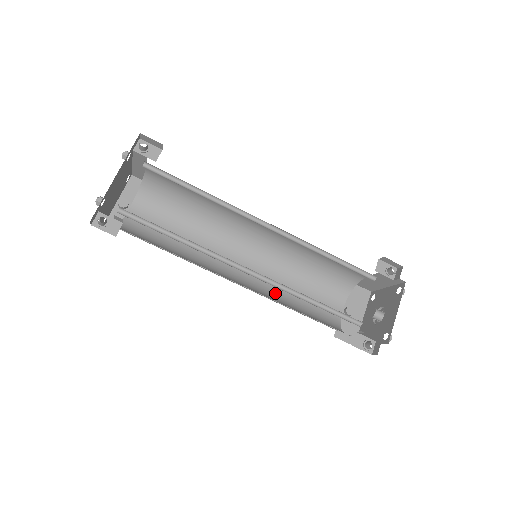
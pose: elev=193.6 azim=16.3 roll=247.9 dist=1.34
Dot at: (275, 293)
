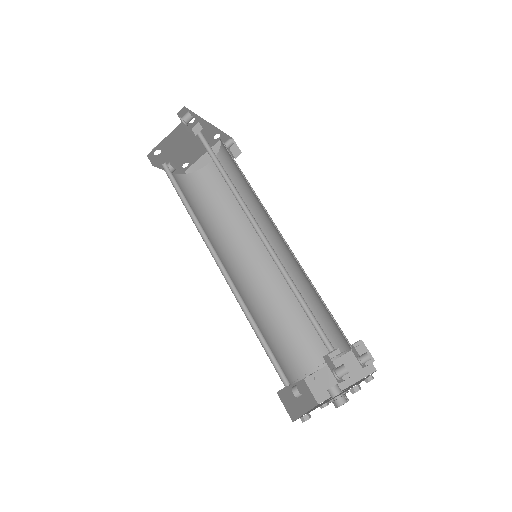
Dot at: (245, 305)
